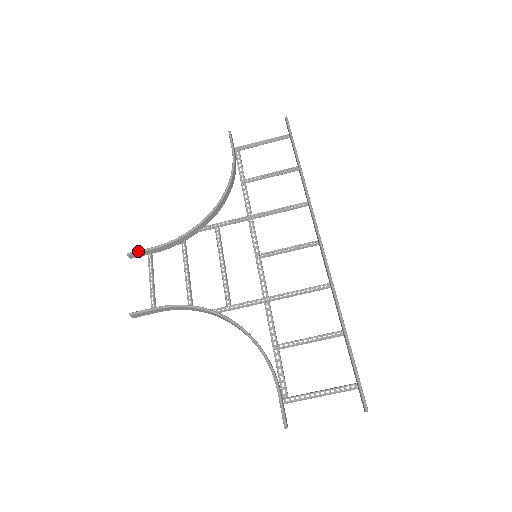
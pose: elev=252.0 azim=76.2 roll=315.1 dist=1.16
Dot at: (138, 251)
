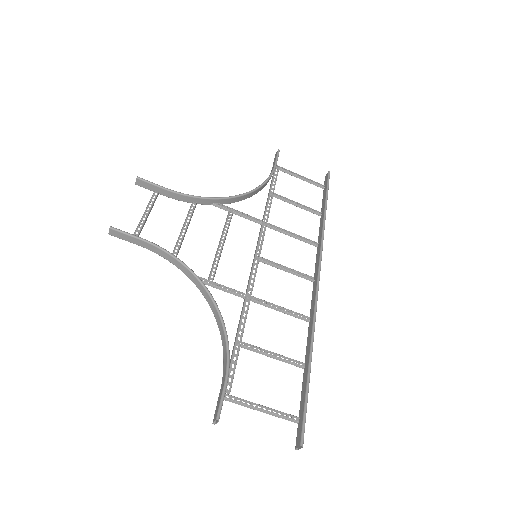
Dot at: occluded
